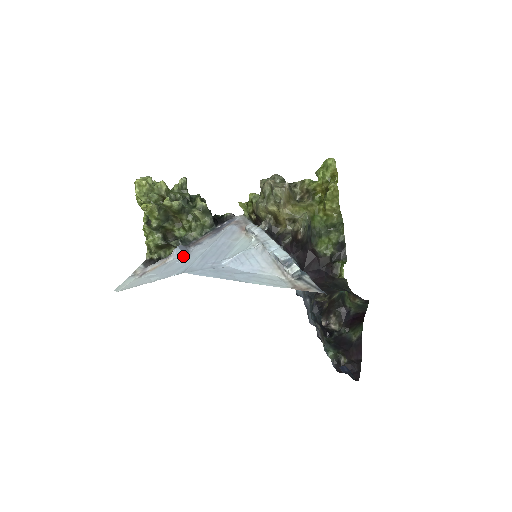
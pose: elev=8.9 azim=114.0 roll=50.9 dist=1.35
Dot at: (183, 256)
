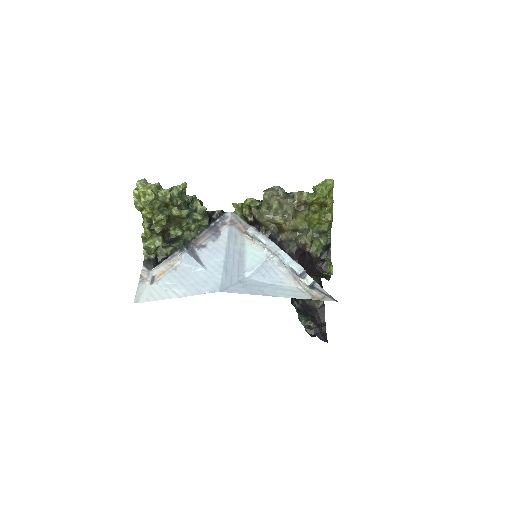
Dot at: (199, 265)
